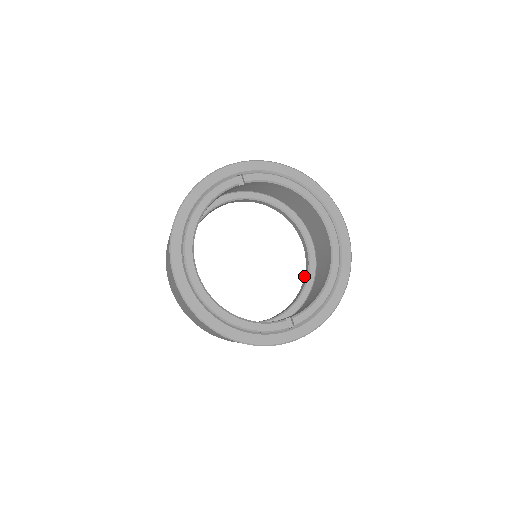
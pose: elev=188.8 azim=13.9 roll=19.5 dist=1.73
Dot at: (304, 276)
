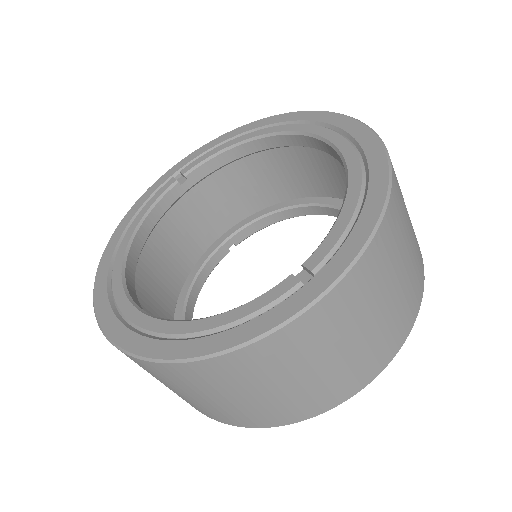
Dot at: occluded
